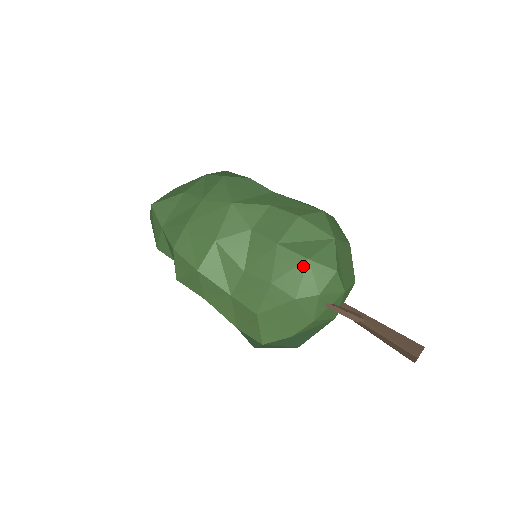
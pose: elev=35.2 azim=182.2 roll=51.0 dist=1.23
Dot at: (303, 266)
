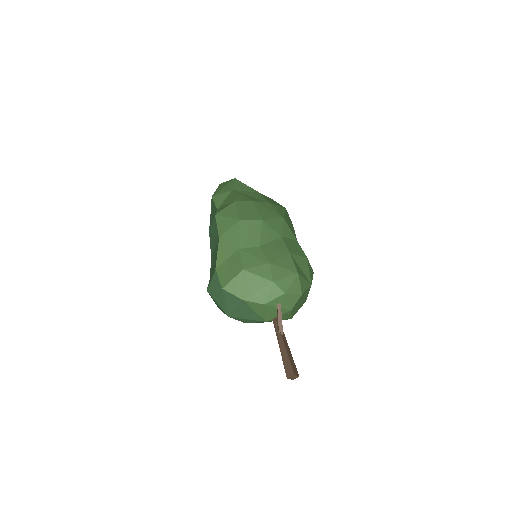
Dot at: (293, 273)
